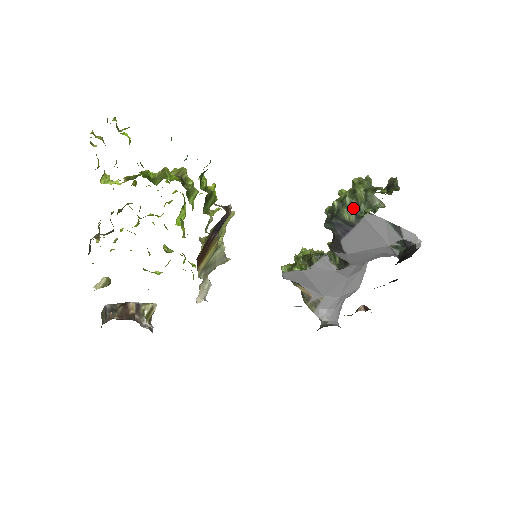
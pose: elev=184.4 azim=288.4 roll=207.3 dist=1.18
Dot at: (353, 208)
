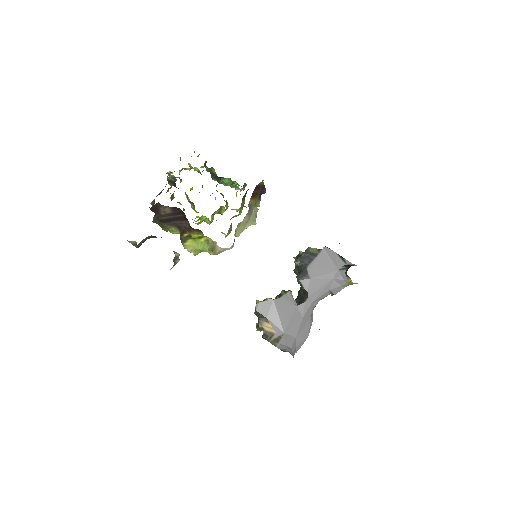
Dot at: occluded
